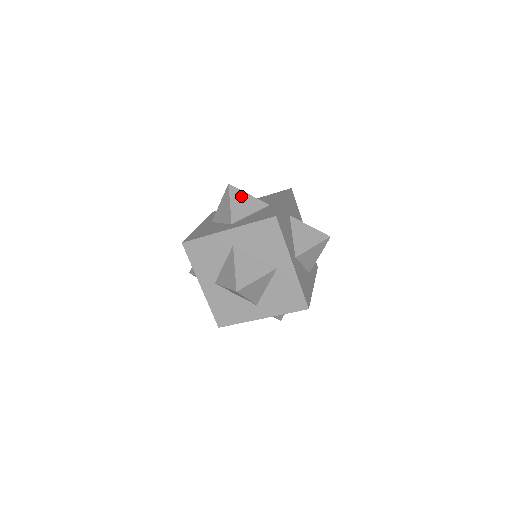
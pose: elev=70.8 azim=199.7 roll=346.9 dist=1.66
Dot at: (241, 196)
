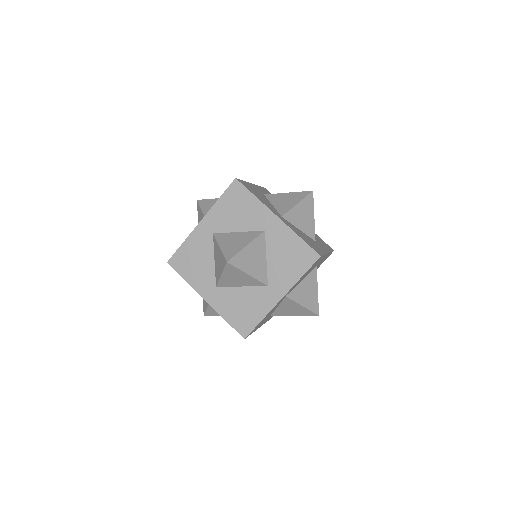
Dot at: (309, 209)
